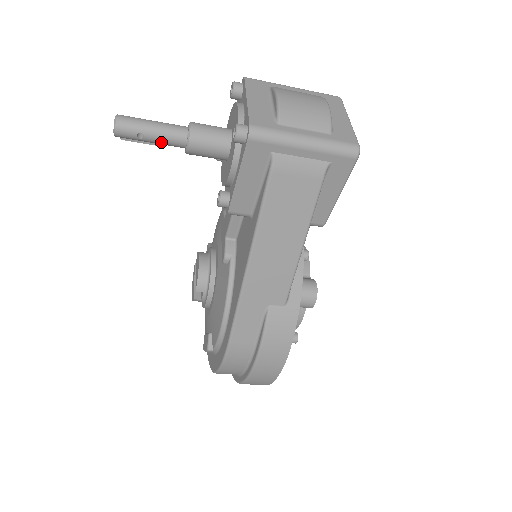
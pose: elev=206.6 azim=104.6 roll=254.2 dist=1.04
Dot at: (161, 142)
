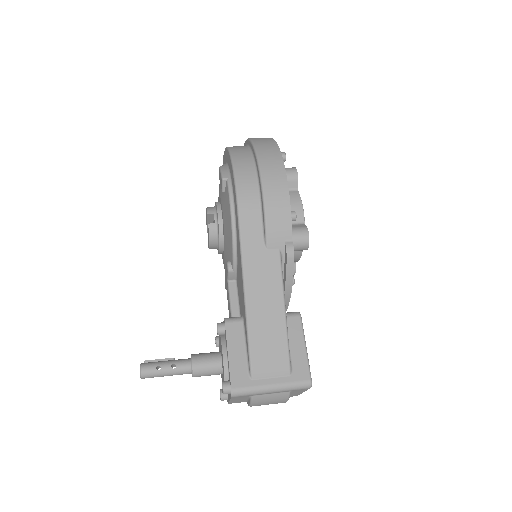
Dot at: (174, 366)
